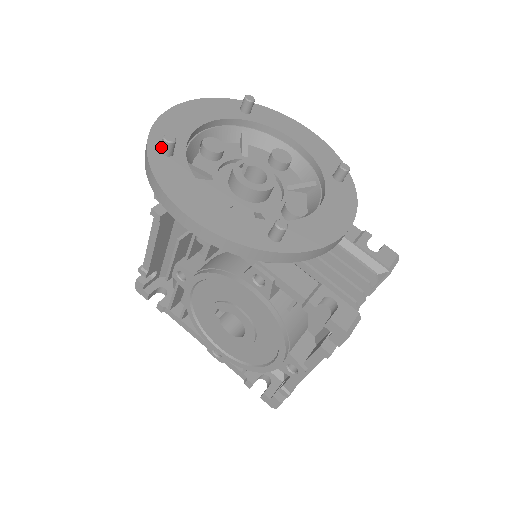
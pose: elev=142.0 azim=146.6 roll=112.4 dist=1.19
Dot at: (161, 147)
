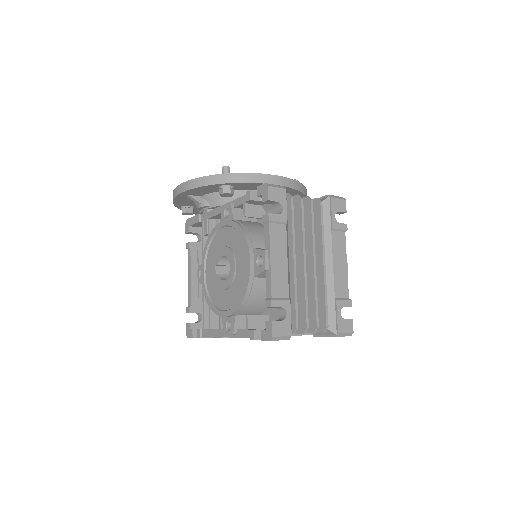
Dot at: occluded
